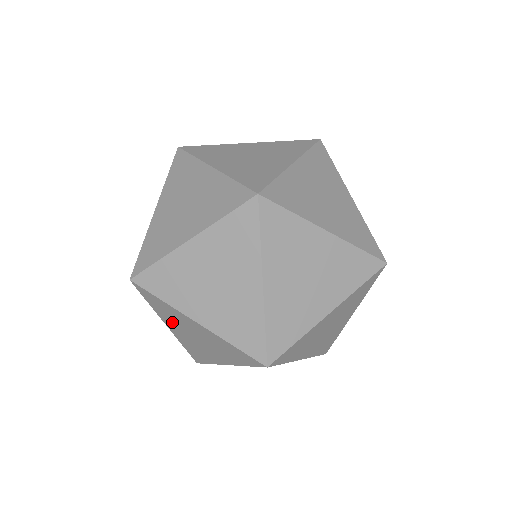
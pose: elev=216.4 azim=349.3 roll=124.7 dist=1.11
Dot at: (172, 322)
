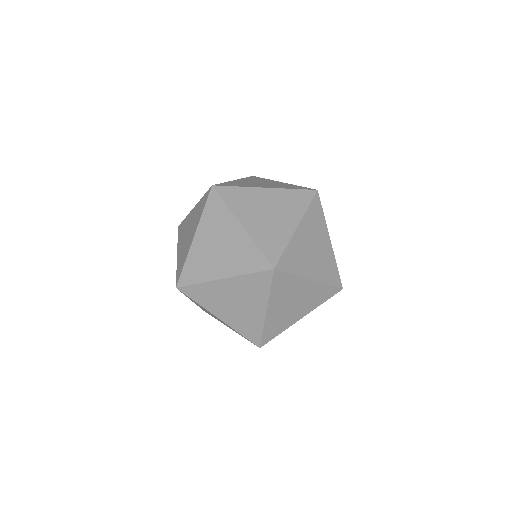
Dot at: (217, 306)
